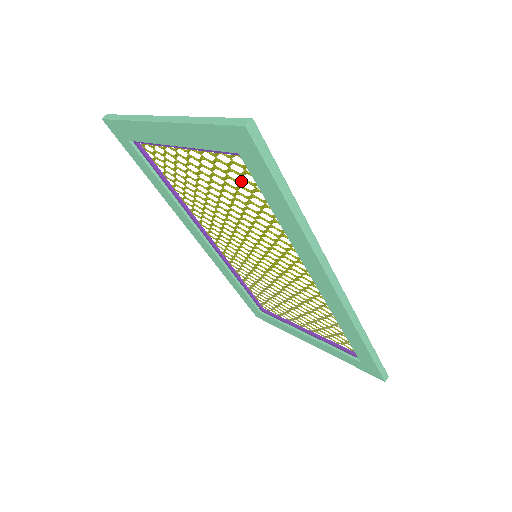
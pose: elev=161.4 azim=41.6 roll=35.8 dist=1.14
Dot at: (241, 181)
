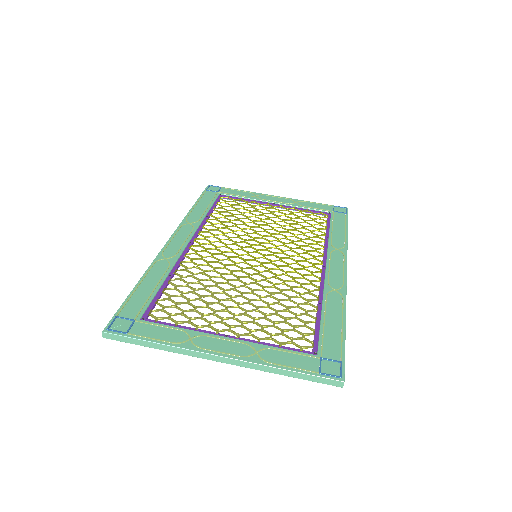
Dot at: (290, 325)
